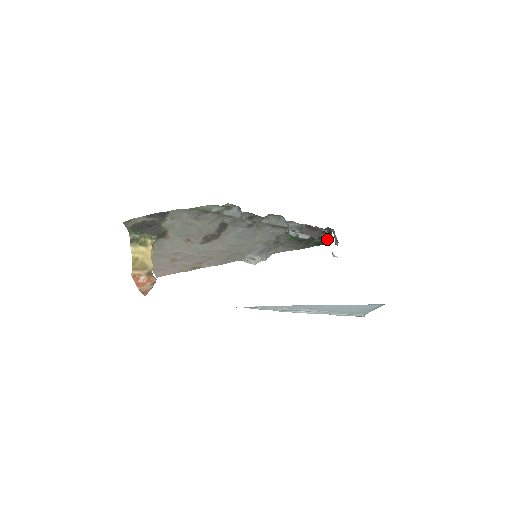
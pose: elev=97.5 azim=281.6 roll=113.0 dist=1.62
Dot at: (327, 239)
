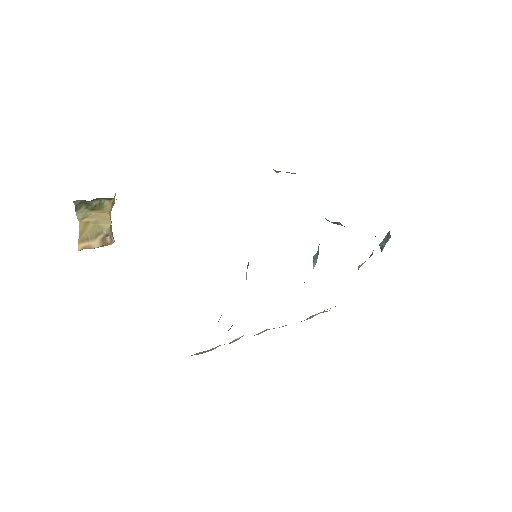
Dot at: occluded
